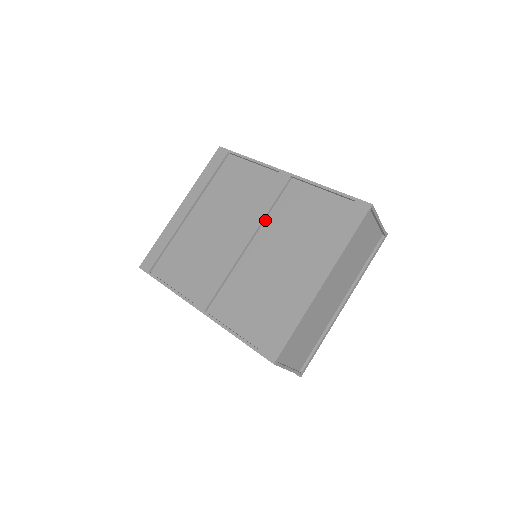
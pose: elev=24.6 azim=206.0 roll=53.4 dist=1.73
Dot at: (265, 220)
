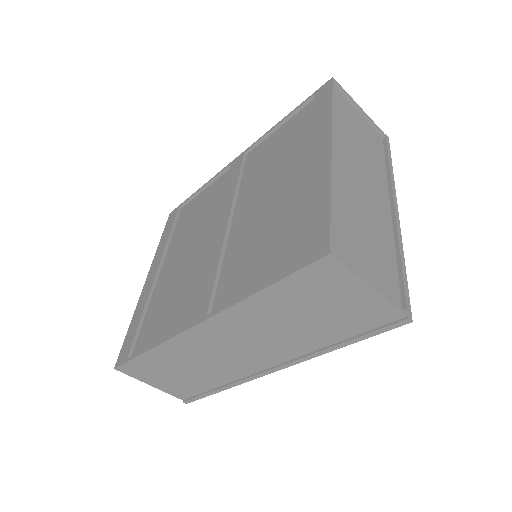
Dot at: (237, 196)
